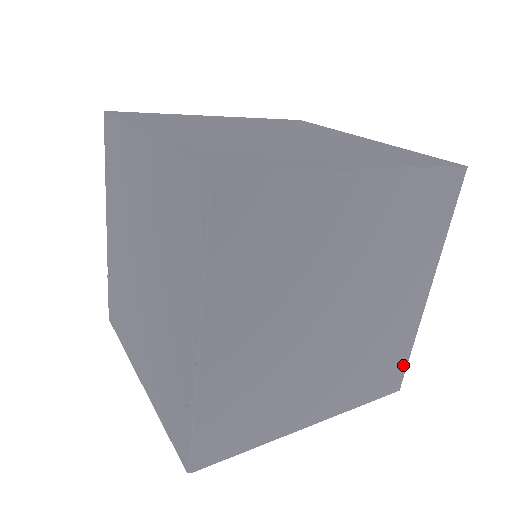
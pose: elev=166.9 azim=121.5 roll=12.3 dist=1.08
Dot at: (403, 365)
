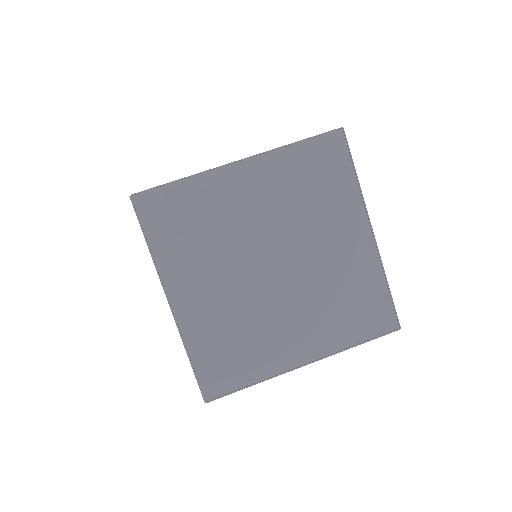
Dot at: occluded
